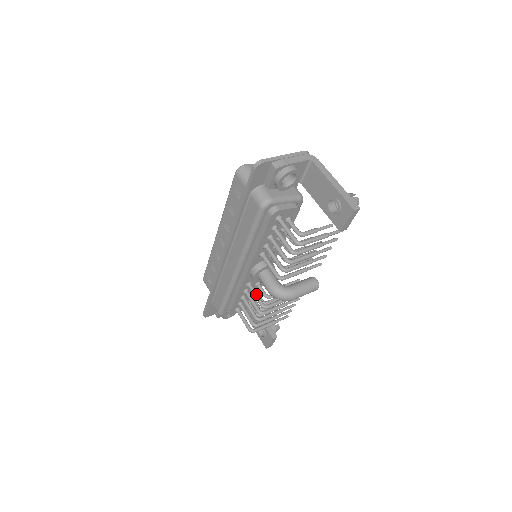
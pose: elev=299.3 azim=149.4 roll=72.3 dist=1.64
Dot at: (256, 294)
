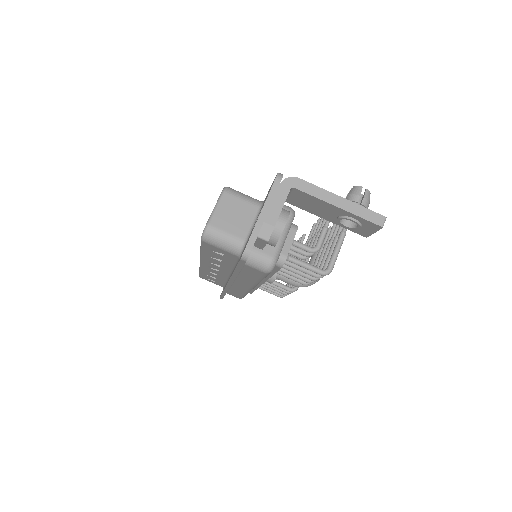
Dot at: (278, 284)
